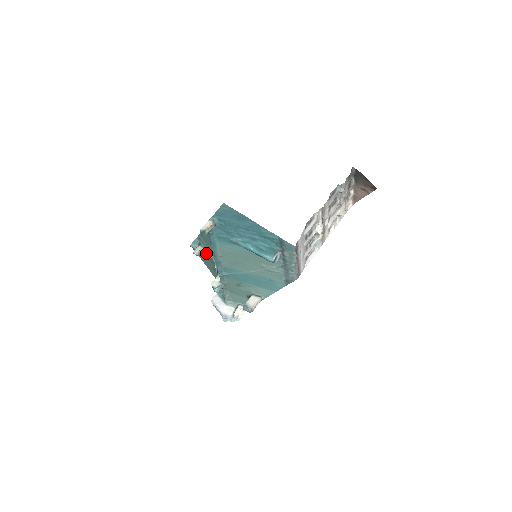
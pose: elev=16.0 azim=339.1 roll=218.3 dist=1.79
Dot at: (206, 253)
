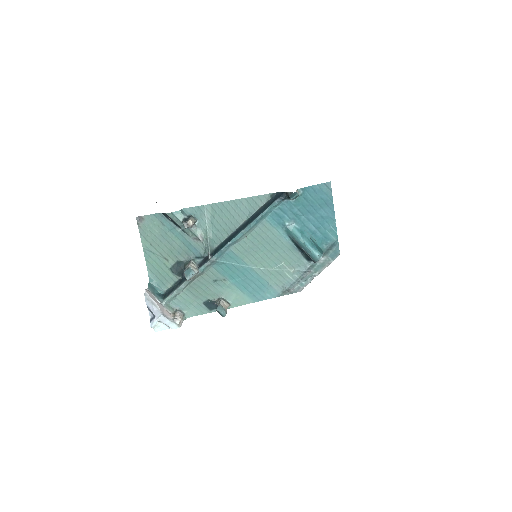
Dot at: (196, 229)
